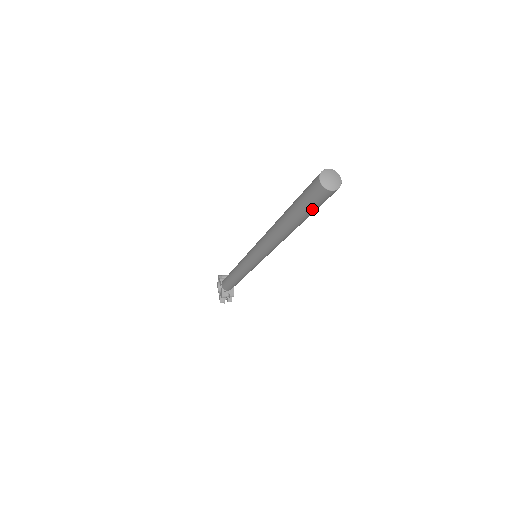
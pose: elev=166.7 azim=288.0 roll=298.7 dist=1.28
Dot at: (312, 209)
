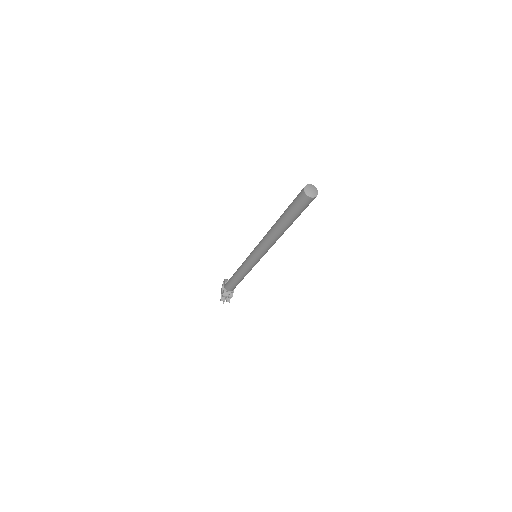
Dot at: (297, 211)
